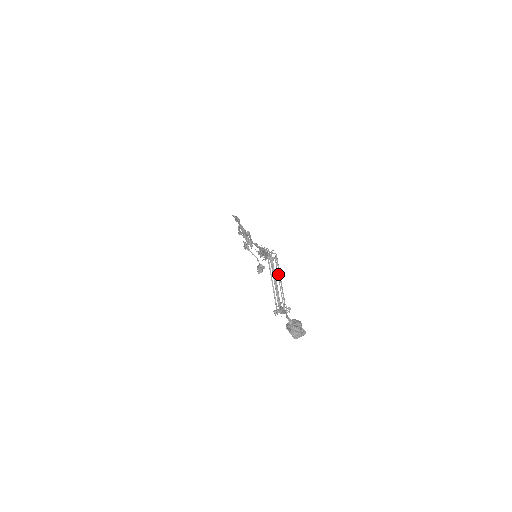
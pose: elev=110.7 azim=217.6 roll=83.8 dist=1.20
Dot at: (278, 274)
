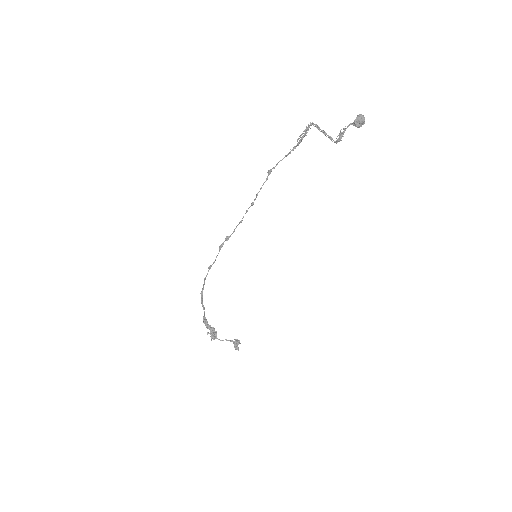
Dot at: occluded
